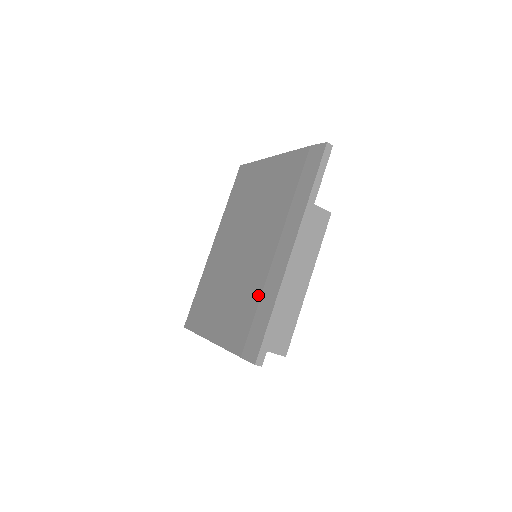
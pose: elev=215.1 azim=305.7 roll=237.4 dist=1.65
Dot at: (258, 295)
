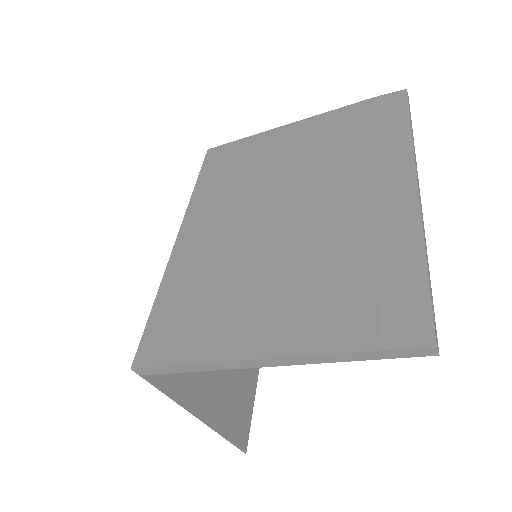
Dot at: (369, 253)
